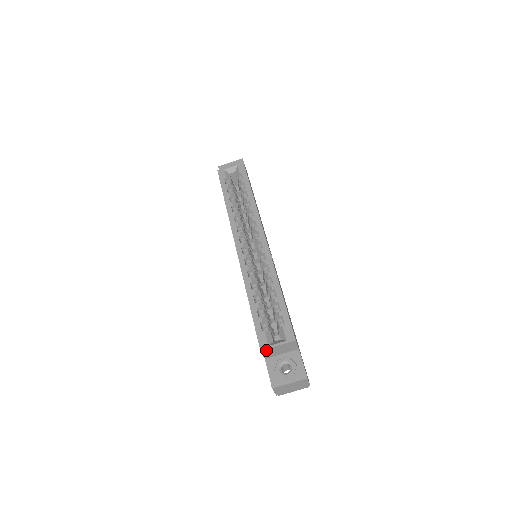
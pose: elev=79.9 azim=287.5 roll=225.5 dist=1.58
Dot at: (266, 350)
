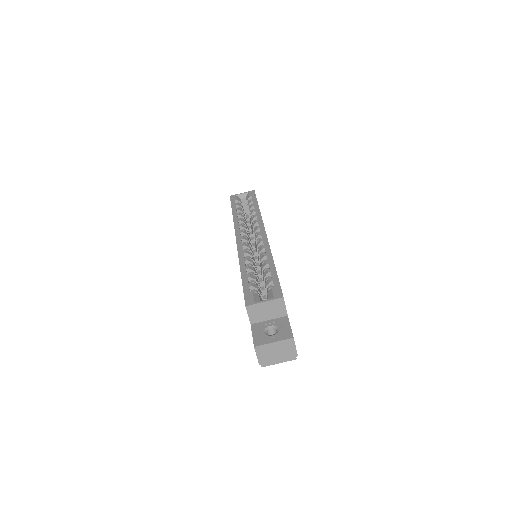
Dot at: (252, 307)
